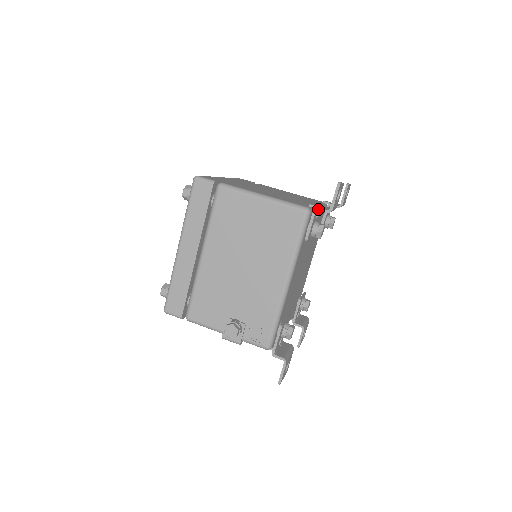
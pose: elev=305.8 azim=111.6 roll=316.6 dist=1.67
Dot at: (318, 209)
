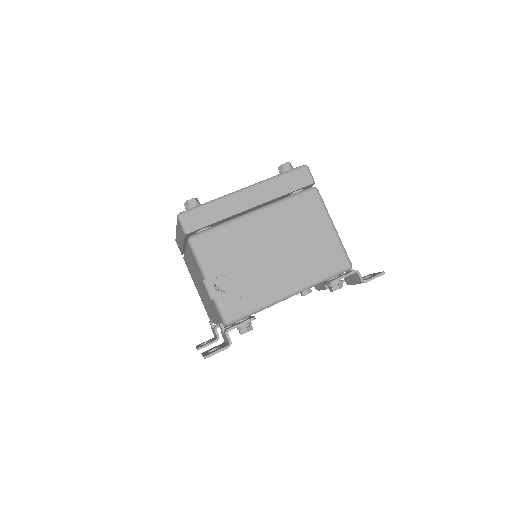
Dot at: (359, 272)
